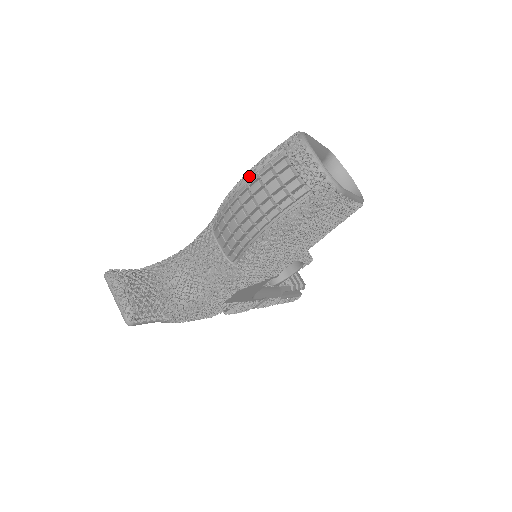
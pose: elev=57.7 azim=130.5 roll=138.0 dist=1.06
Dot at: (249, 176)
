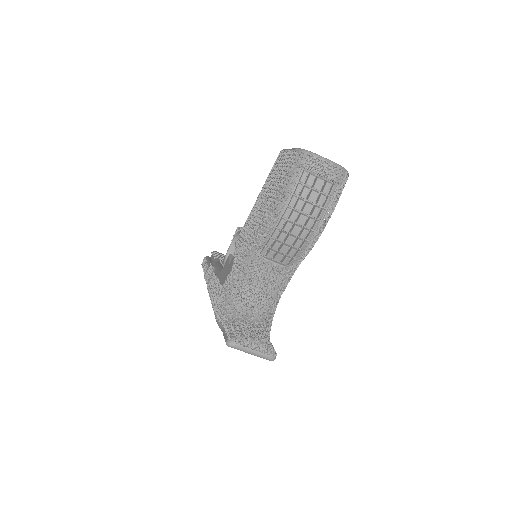
Dot at: (286, 201)
